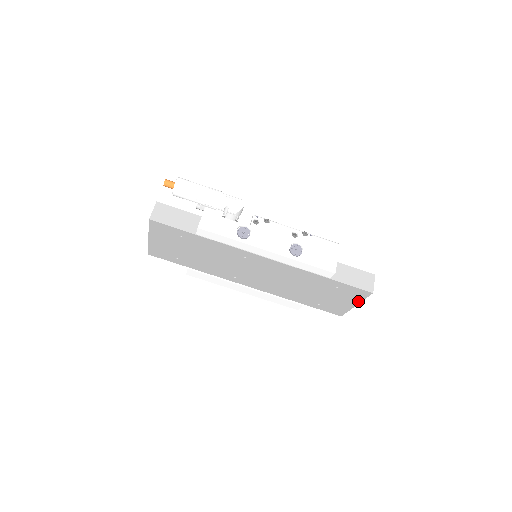
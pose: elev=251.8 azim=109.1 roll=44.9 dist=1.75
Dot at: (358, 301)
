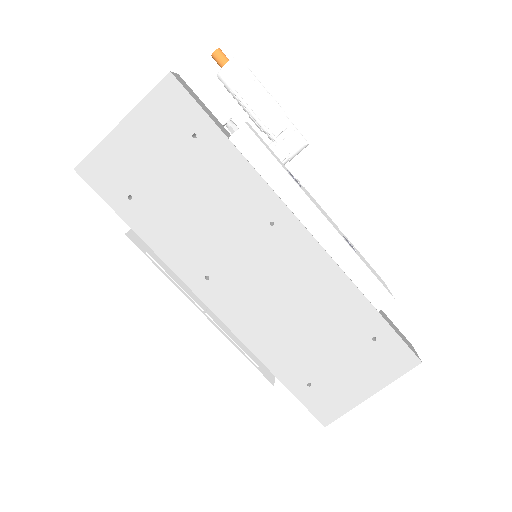
Dot at: (383, 383)
